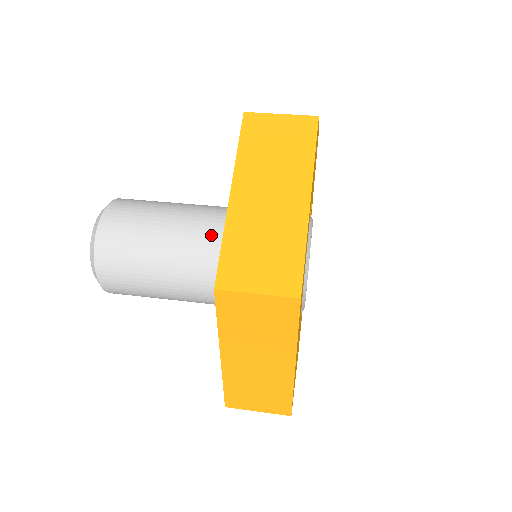
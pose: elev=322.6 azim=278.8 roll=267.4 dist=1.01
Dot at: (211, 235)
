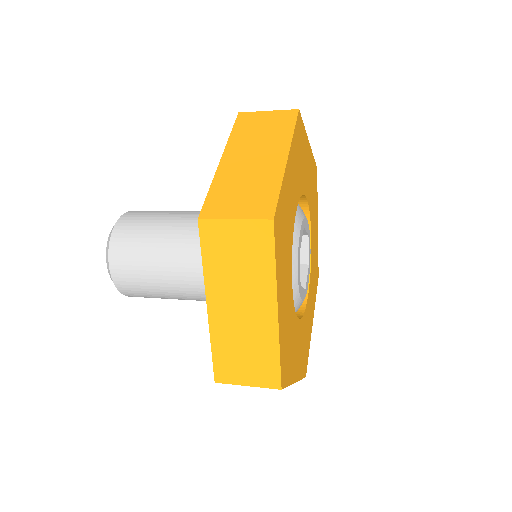
Dot at: occluded
